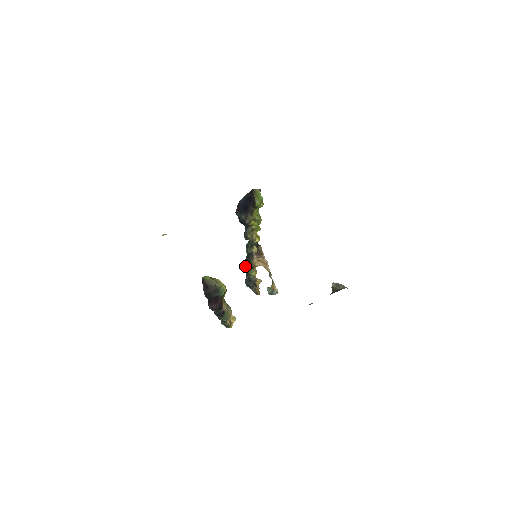
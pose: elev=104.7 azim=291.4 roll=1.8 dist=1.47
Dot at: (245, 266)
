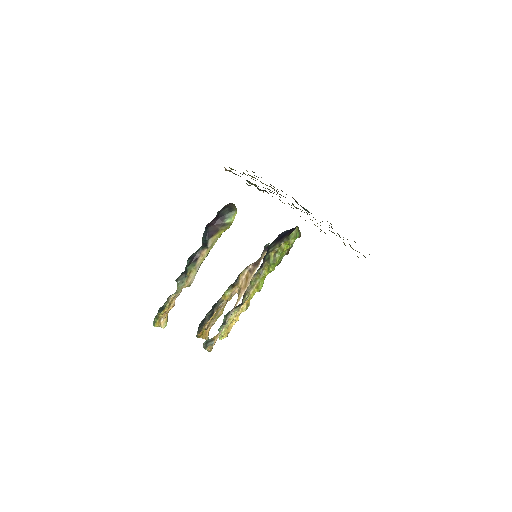
Dot at: occluded
